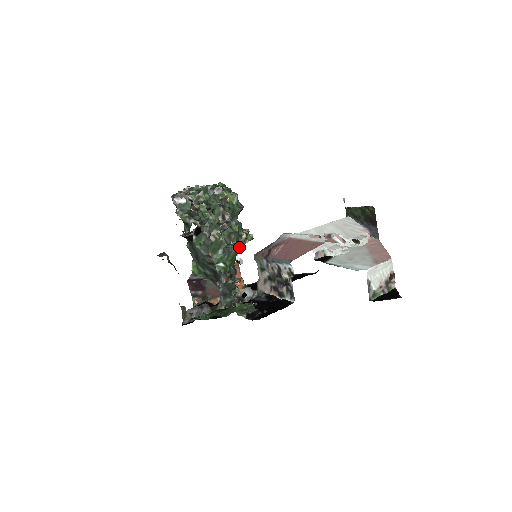
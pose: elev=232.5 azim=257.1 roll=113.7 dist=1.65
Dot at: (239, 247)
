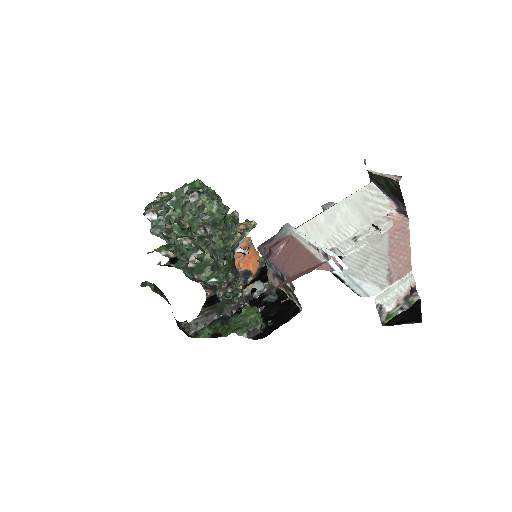
Dot at: (239, 241)
